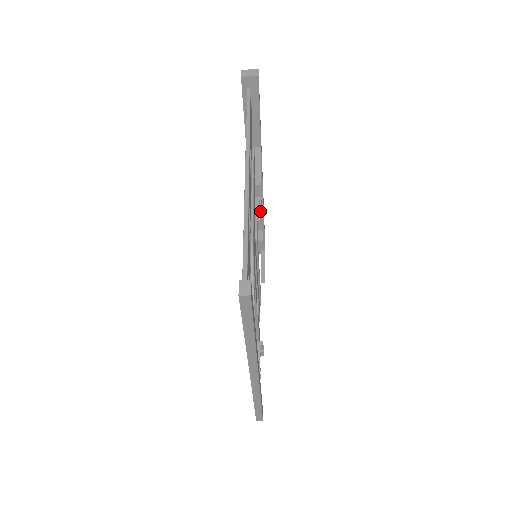
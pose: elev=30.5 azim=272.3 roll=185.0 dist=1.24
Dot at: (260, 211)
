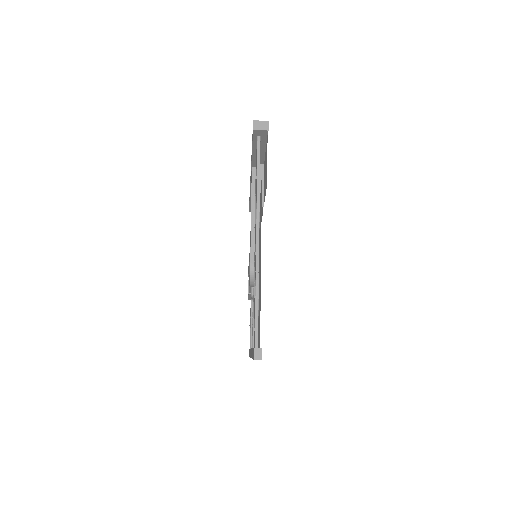
Dot at: occluded
